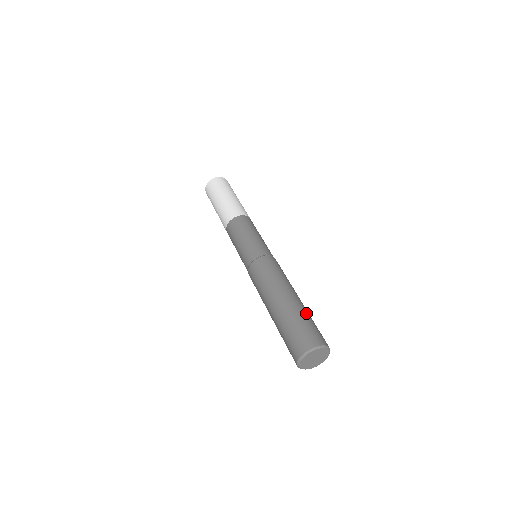
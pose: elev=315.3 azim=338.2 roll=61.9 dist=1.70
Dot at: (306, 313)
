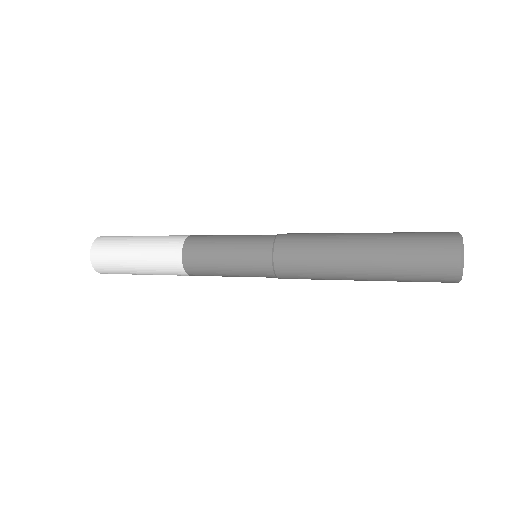
Dot at: occluded
